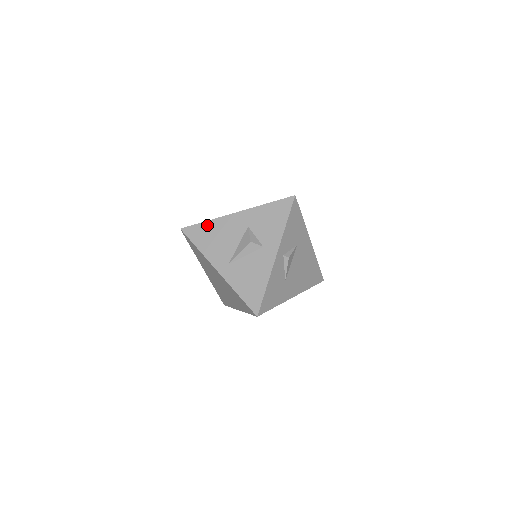
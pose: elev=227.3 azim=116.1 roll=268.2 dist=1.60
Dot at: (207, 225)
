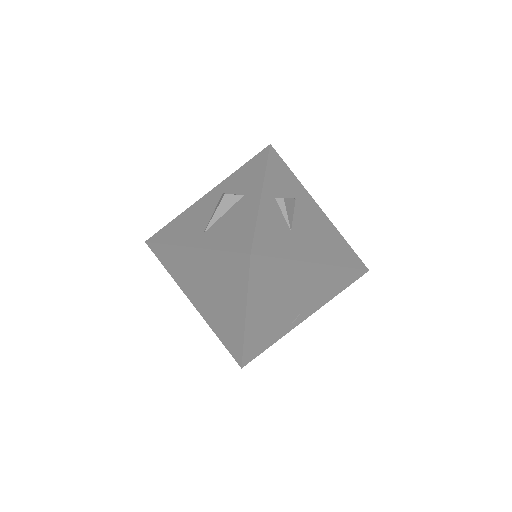
Dot at: (175, 221)
